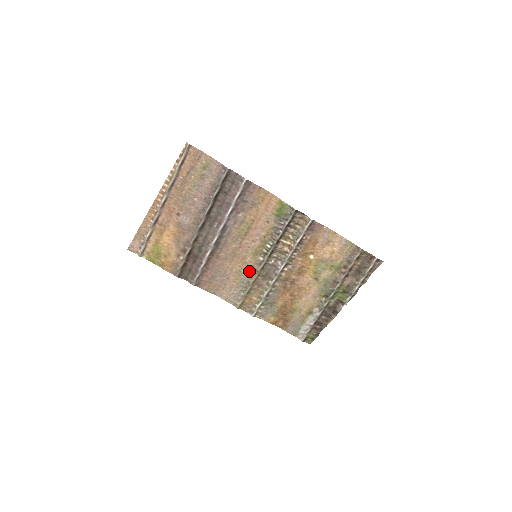
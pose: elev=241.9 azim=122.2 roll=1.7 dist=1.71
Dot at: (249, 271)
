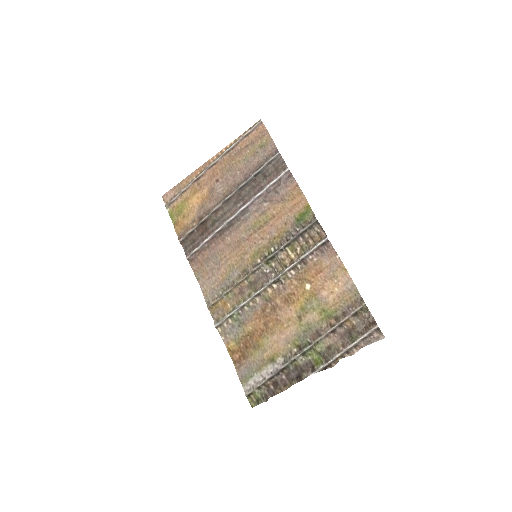
Dot at: (241, 270)
